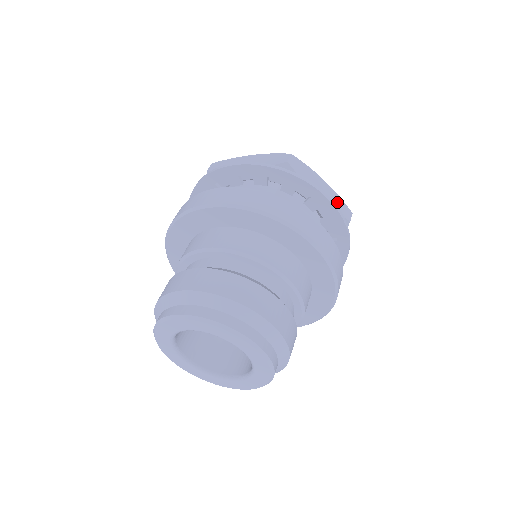
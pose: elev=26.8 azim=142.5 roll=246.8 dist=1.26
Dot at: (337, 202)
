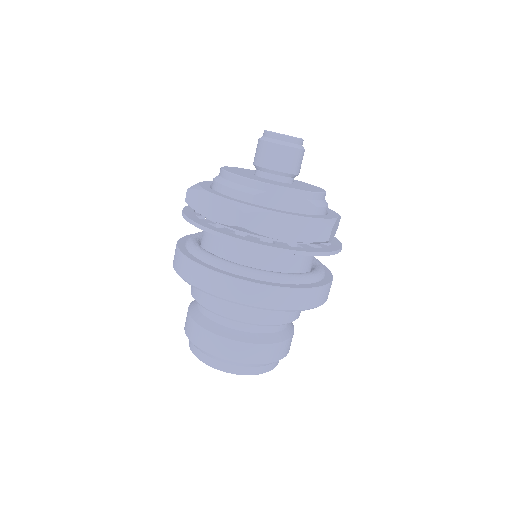
Dot at: (310, 229)
